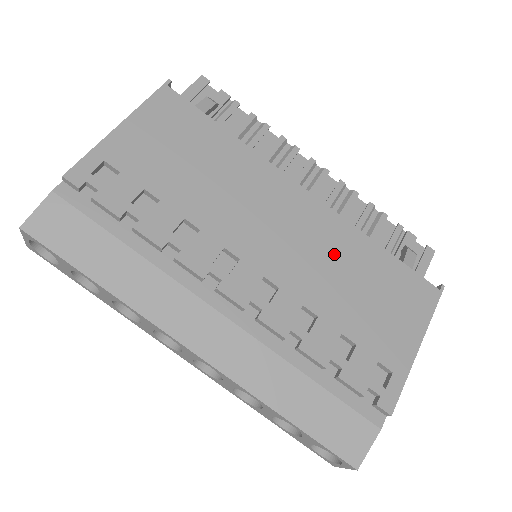
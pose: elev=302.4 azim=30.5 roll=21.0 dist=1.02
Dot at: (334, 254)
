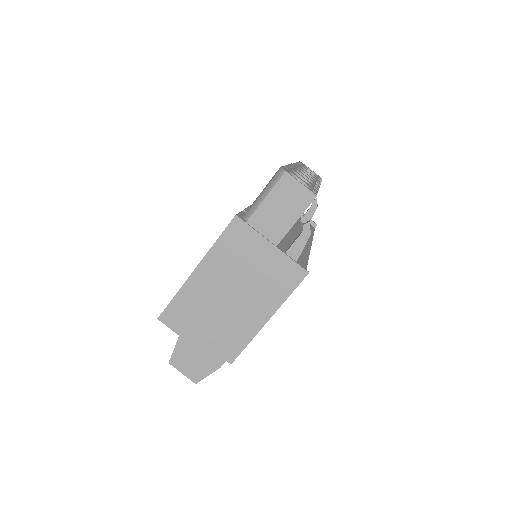
Dot at: occluded
